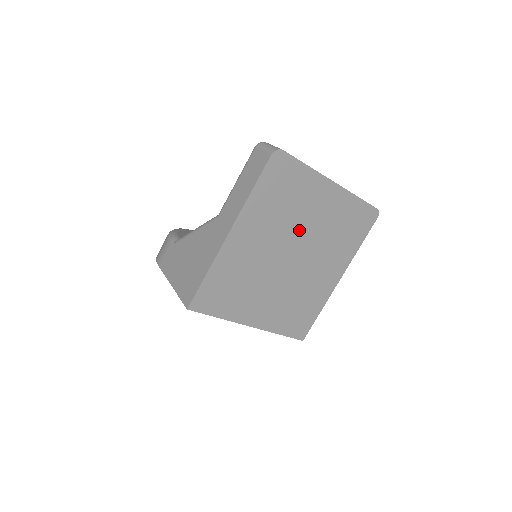
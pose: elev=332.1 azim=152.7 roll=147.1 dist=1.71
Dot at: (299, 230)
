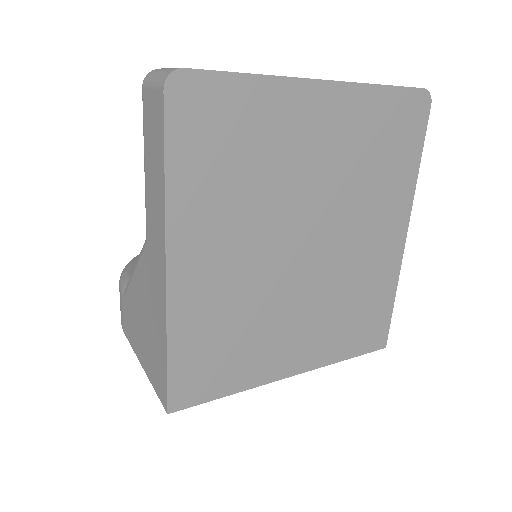
Dot at: (297, 197)
